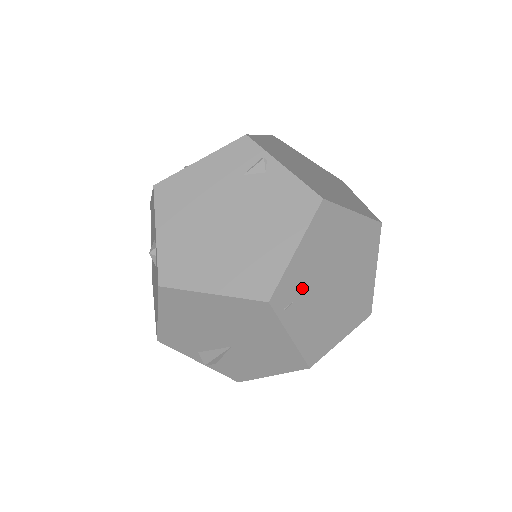
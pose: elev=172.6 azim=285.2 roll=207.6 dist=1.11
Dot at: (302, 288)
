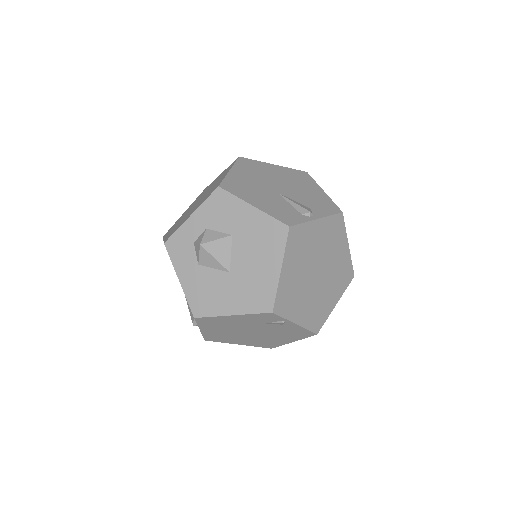
Dot at: occluded
